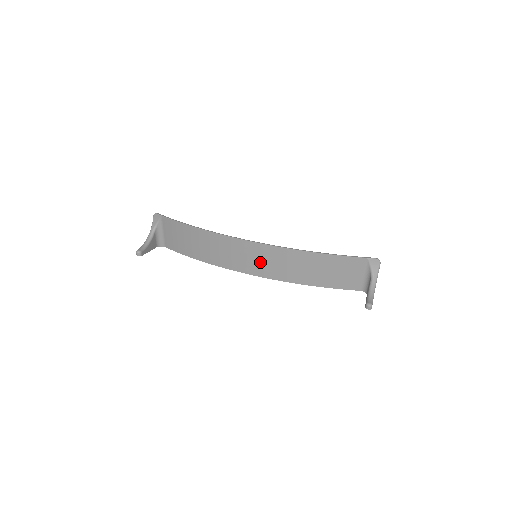
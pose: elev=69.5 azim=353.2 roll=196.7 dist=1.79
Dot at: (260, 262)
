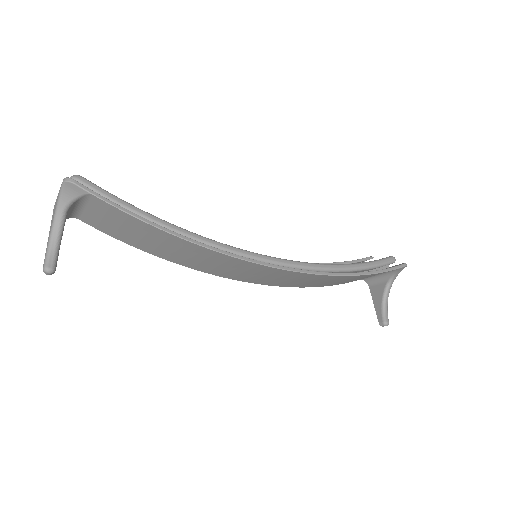
Dot at: (271, 278)
